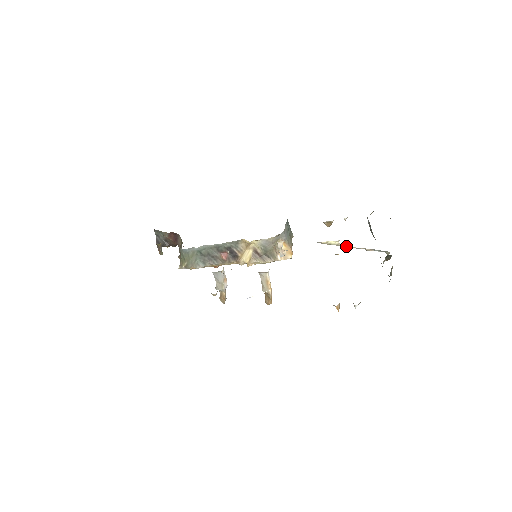
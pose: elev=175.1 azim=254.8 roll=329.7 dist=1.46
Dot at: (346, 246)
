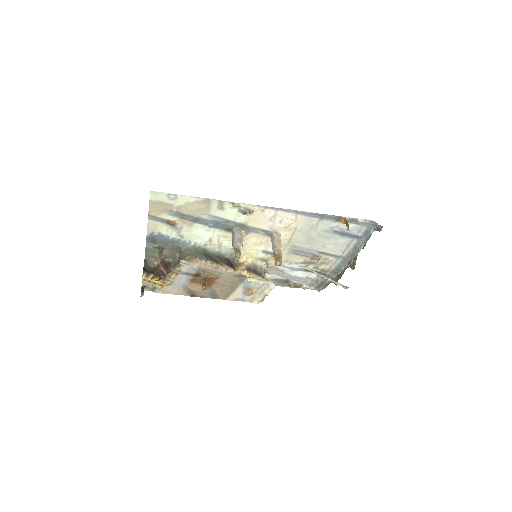
Dot at: (318, 273)
